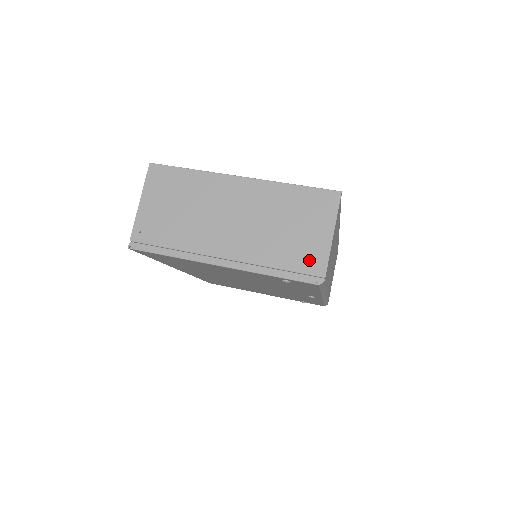
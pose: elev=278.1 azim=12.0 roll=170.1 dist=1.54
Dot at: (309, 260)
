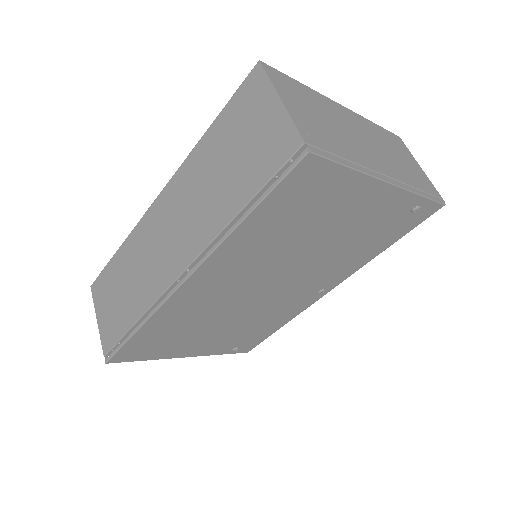
Dot at: (427, 184)
